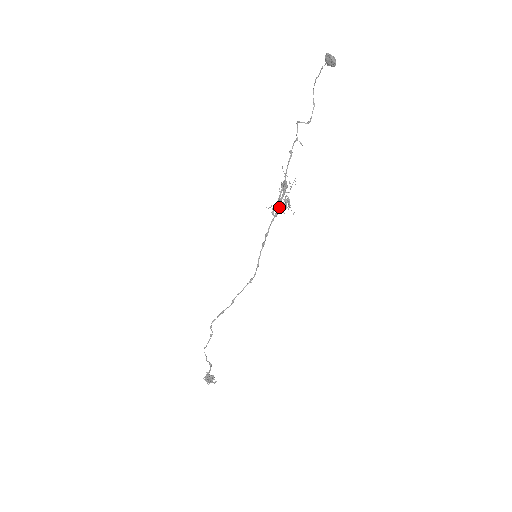
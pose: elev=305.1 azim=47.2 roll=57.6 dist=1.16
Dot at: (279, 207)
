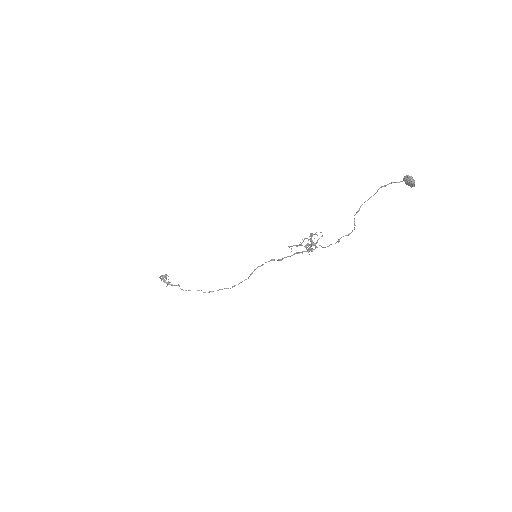
Dot at: (302, 253)
